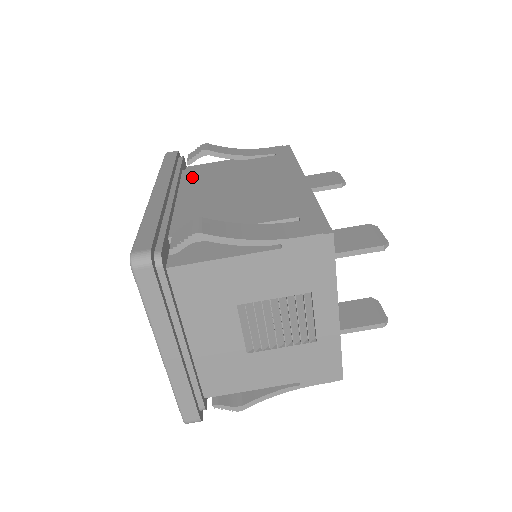
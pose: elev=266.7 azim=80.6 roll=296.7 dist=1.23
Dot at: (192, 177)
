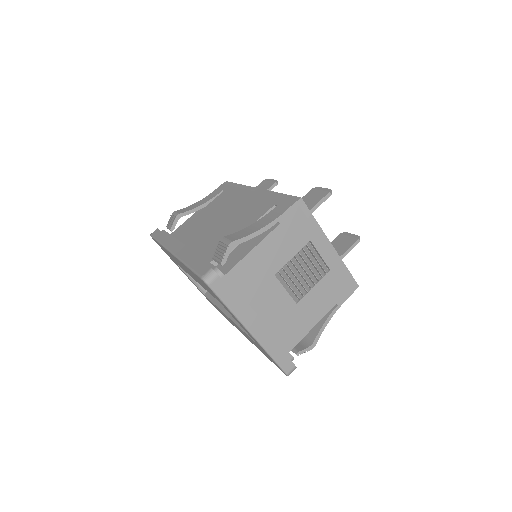
Dot at: (184, 234)
